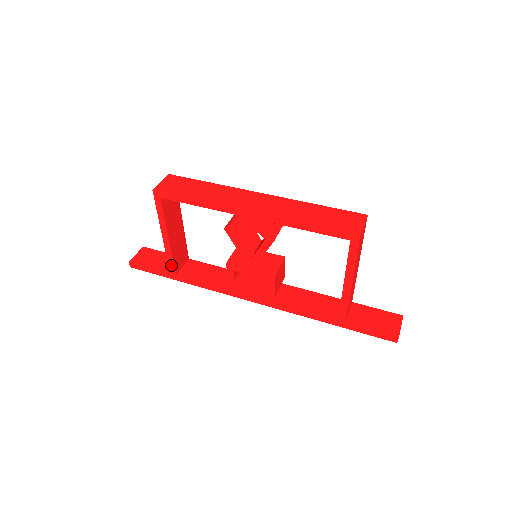
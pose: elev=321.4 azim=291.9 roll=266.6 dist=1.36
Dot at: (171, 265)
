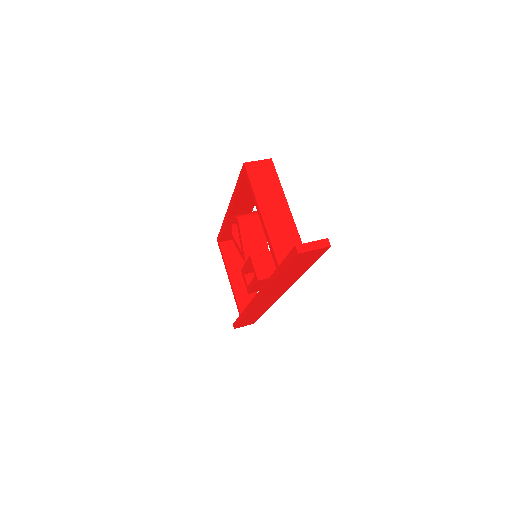
Dot at: (237, 304)
